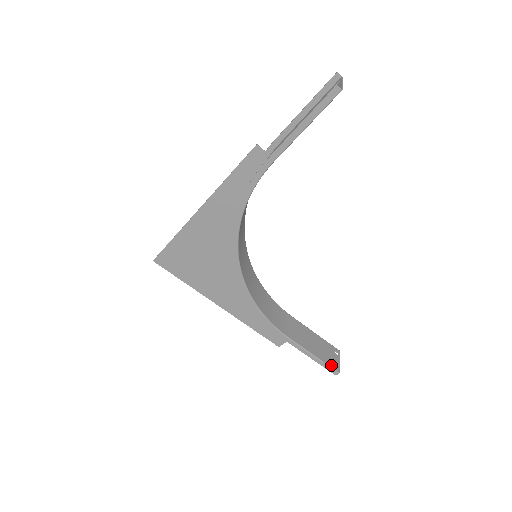
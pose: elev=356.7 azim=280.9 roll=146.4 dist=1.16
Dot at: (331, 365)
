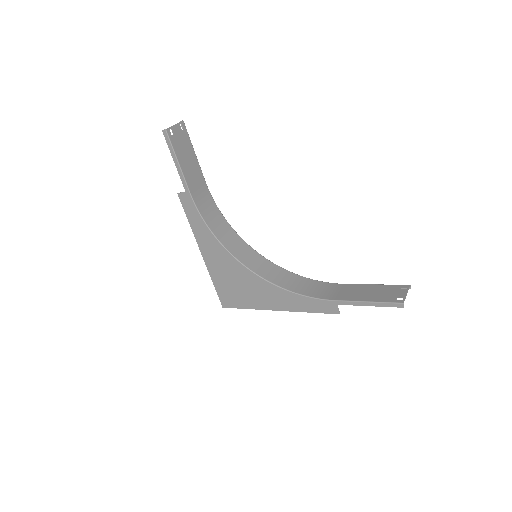
Dot at: (391, 301)
